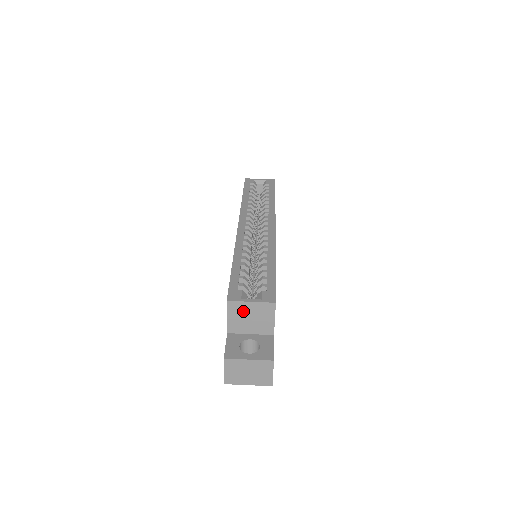
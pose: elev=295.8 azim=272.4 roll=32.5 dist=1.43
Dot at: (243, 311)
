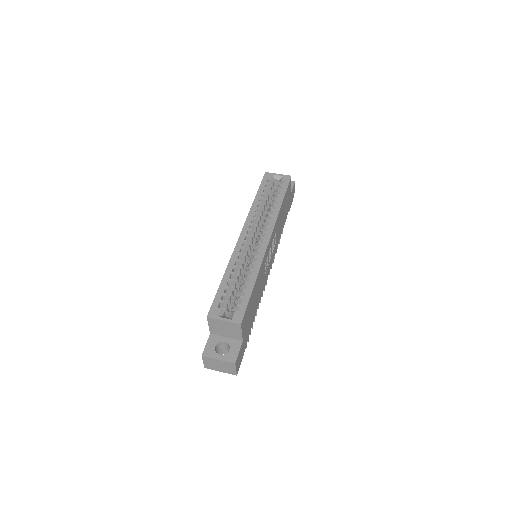
Dot at: (219, 324)
